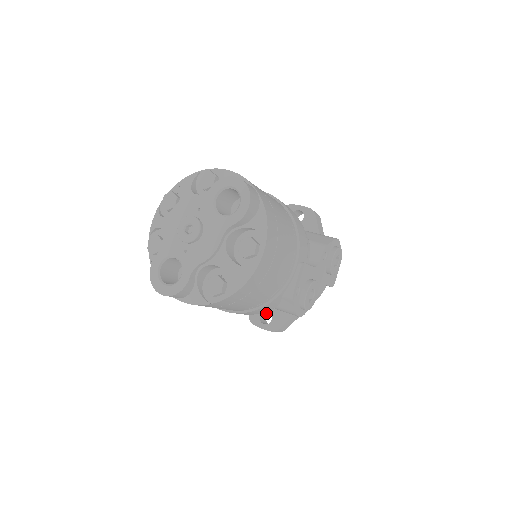
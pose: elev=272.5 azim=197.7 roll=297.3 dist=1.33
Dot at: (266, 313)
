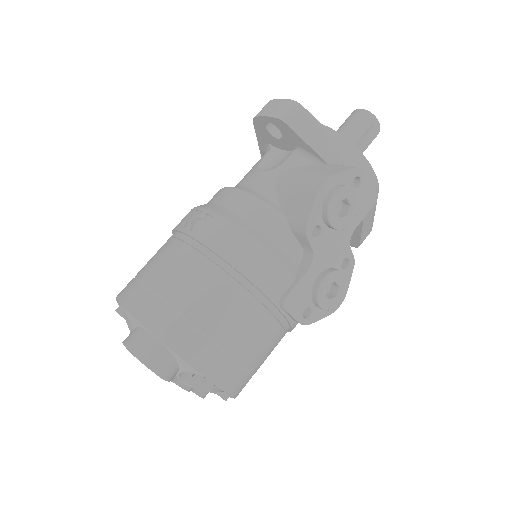
Dot at: occluded
